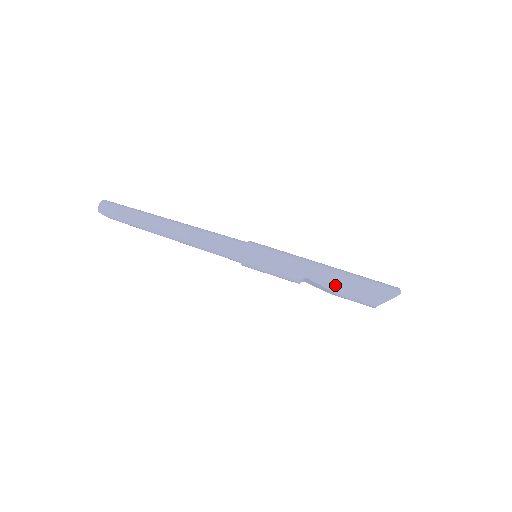
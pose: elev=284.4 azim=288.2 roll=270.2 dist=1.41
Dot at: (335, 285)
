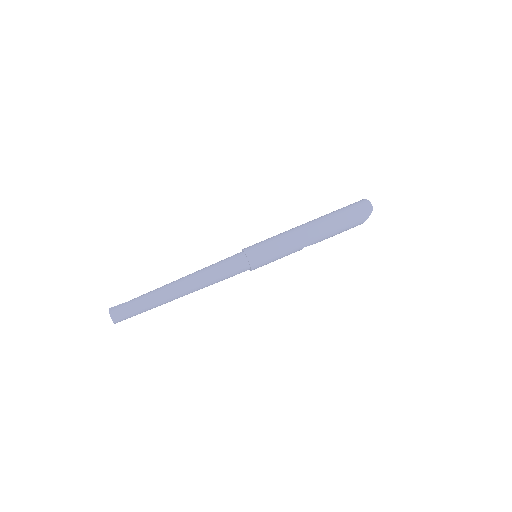
Dot at: (327, 237)
